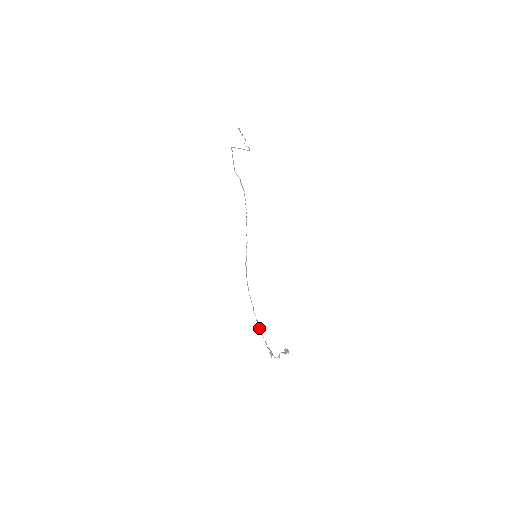
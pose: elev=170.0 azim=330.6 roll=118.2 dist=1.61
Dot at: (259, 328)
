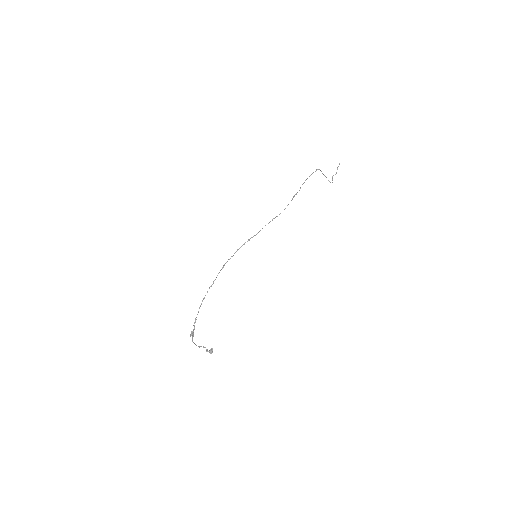
Dot at: (201, 304)
